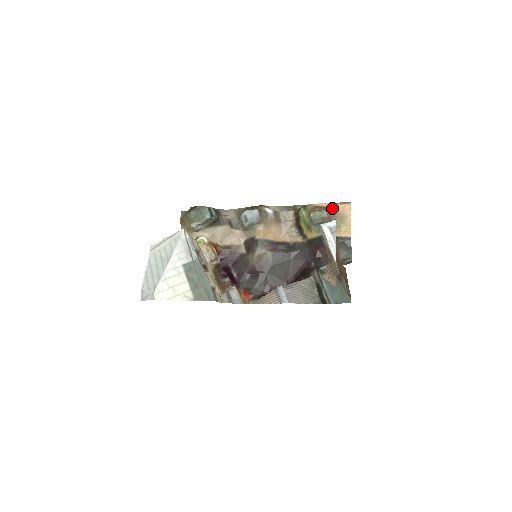
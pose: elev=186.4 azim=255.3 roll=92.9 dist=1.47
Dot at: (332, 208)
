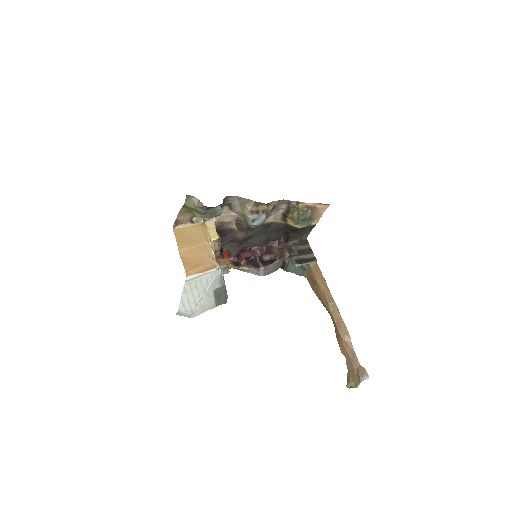
Dot at: (316, 207)
